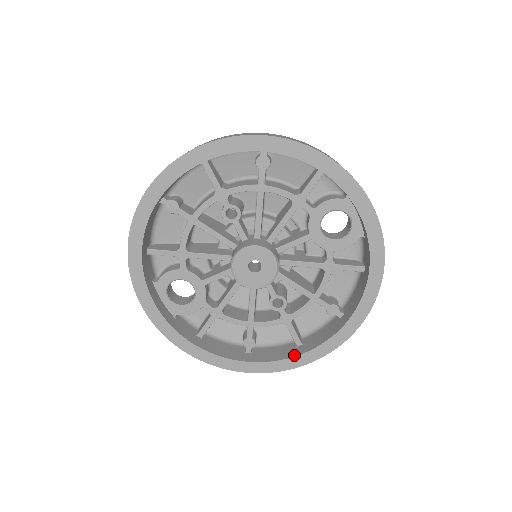
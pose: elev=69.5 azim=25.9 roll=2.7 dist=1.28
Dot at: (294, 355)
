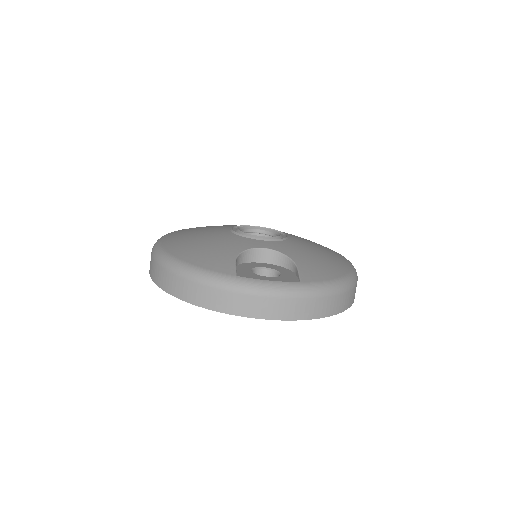
Dot at: occluded
